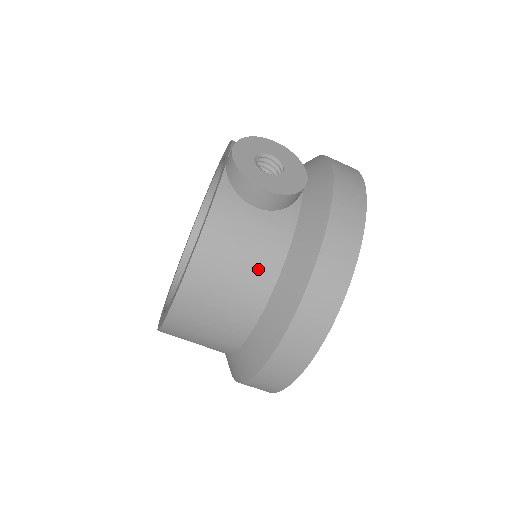
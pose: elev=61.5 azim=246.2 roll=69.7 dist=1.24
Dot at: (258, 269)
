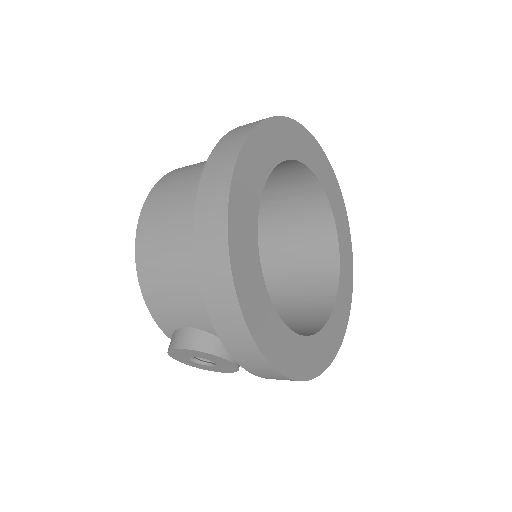
Dot at: occluded
